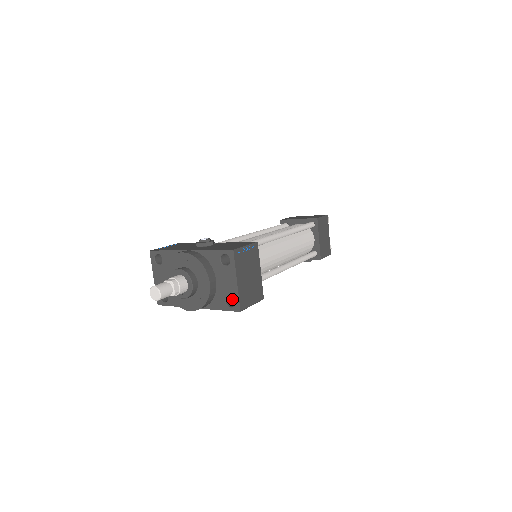
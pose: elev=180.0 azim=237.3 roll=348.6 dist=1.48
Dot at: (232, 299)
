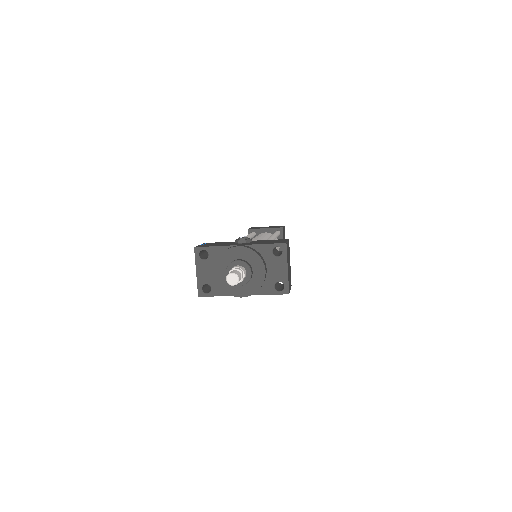
Dot at: (275, 285)
